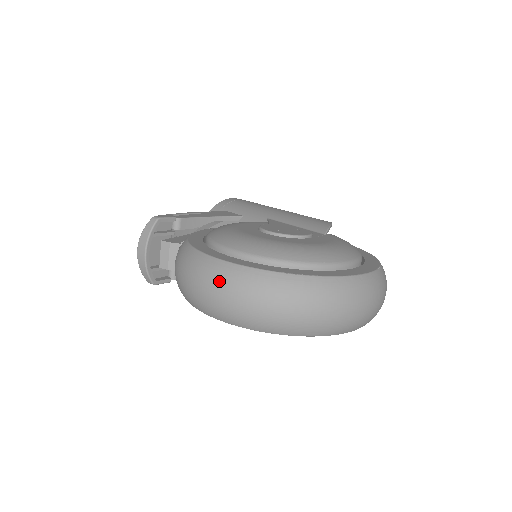
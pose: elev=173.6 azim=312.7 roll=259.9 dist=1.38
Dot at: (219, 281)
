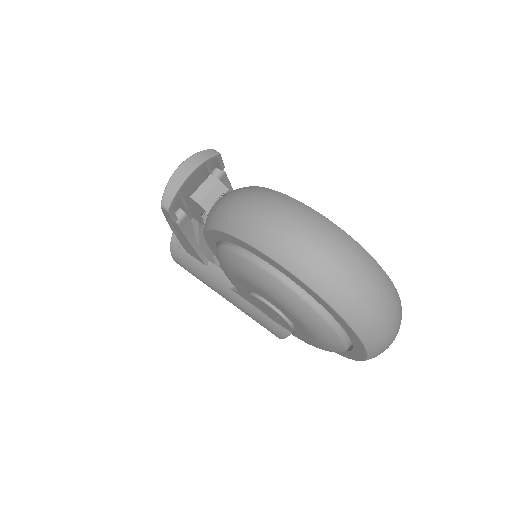
Dot at: (318, 229)
